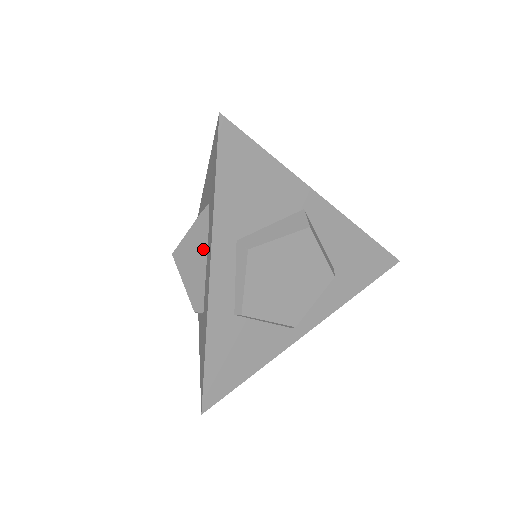
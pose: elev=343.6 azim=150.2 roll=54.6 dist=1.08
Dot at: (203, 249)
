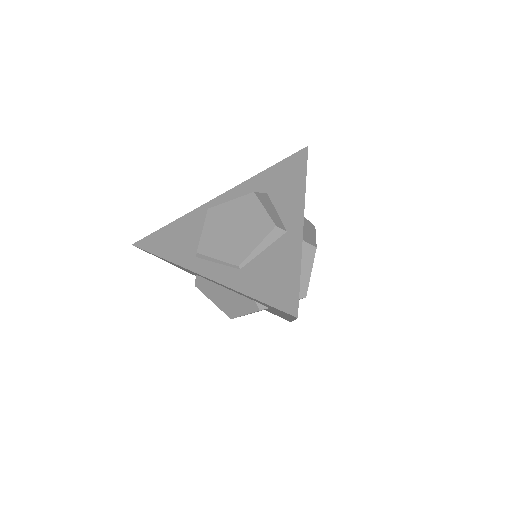
Dot at: occluded
